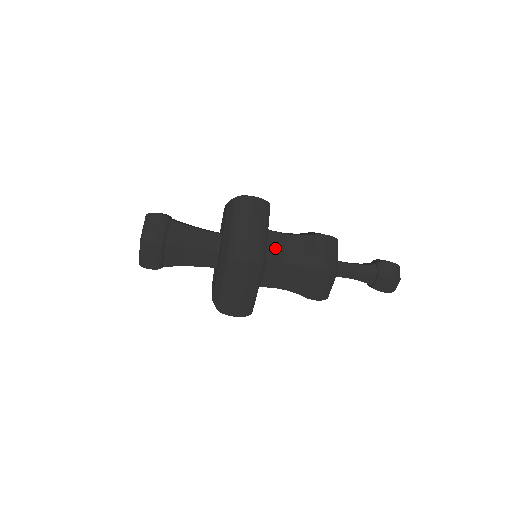
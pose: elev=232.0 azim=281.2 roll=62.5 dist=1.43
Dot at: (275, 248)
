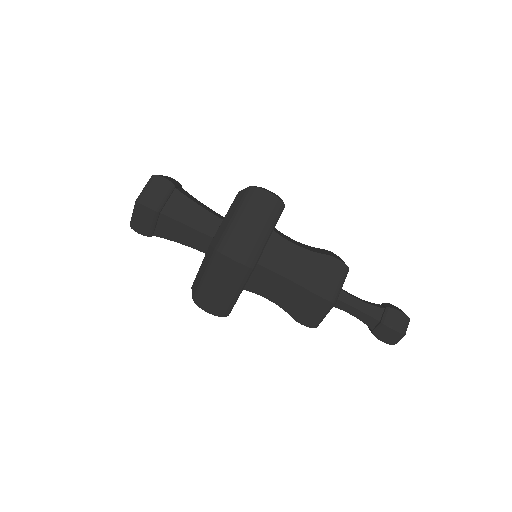
Dot at: (284, 236)
